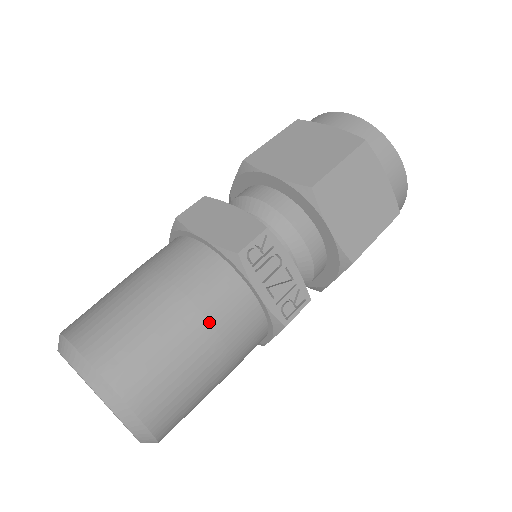
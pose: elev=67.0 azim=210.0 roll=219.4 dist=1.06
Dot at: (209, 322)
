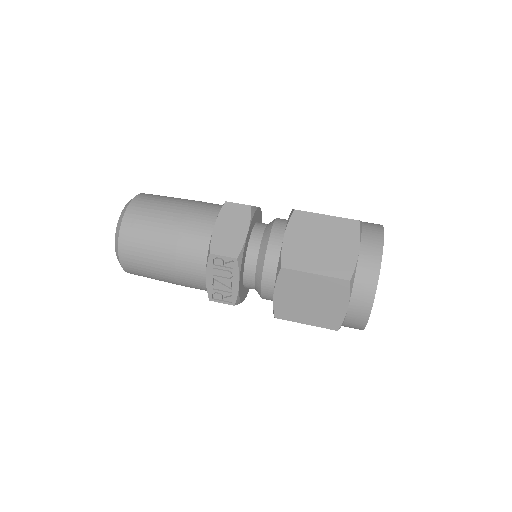
Dot at: (175, 262)
